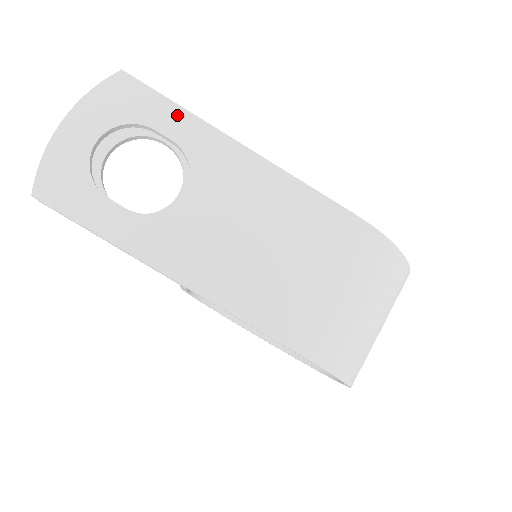
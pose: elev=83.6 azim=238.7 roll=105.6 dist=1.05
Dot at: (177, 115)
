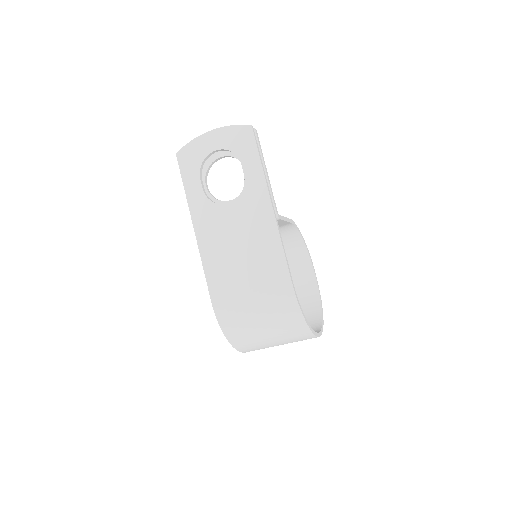
Dot at: (256, 165)
